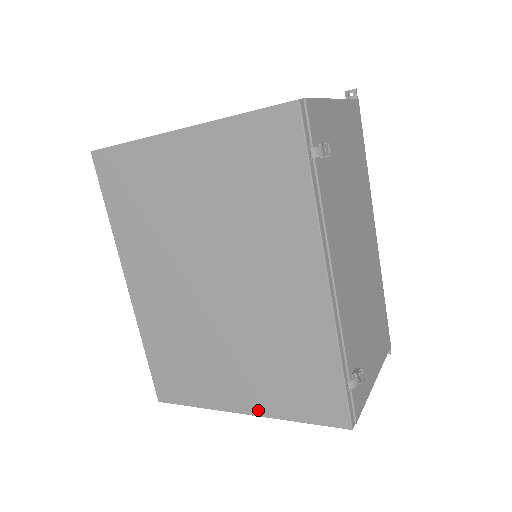
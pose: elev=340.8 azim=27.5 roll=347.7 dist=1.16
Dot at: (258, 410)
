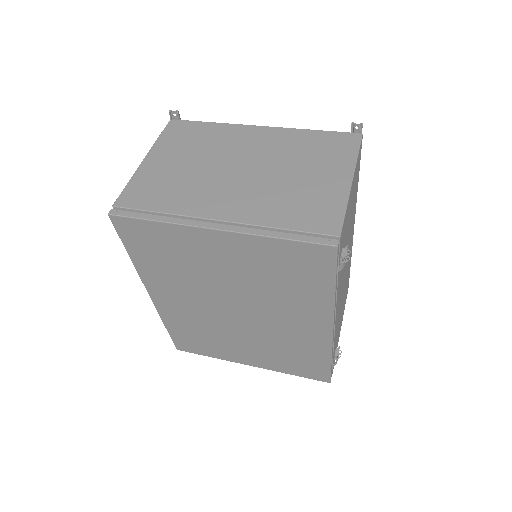
Dot at: (262, 366)
